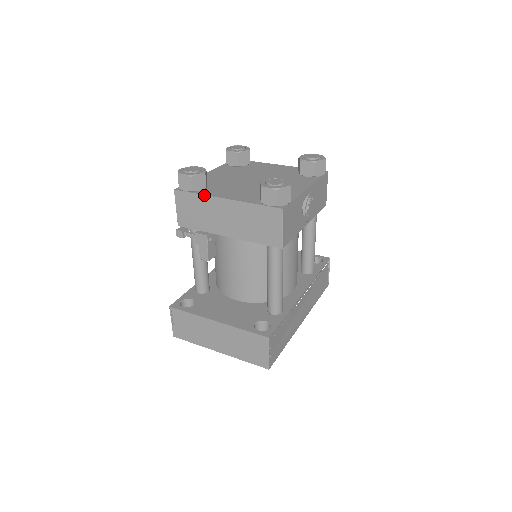
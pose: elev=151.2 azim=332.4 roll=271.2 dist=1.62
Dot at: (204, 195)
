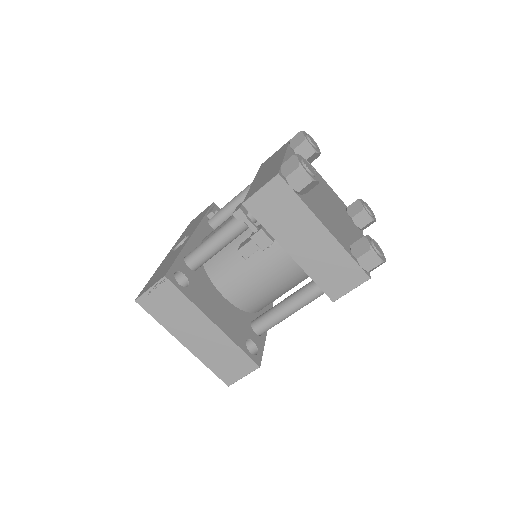
Dot at: (308, 207)
